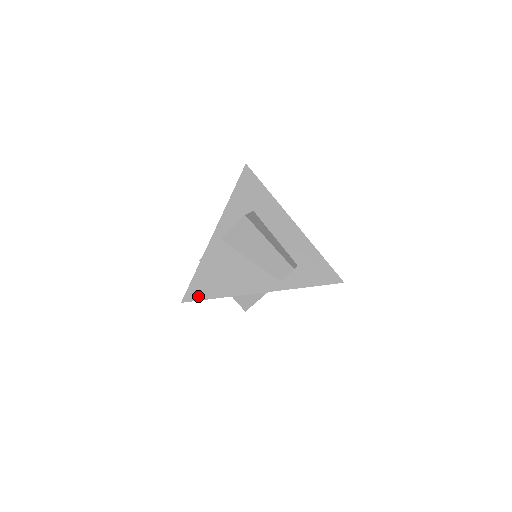
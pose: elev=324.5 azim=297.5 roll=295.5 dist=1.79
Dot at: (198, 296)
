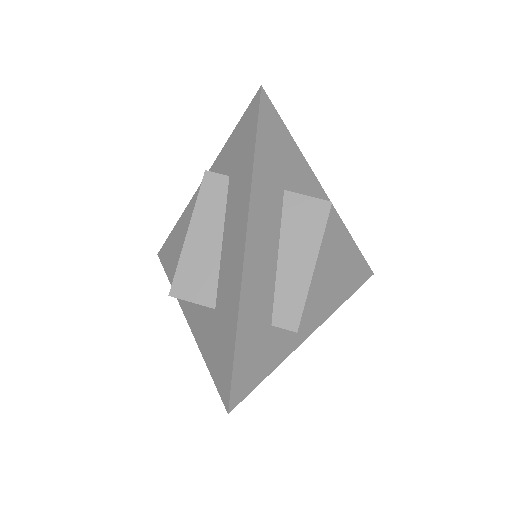
Dot at: occluded
